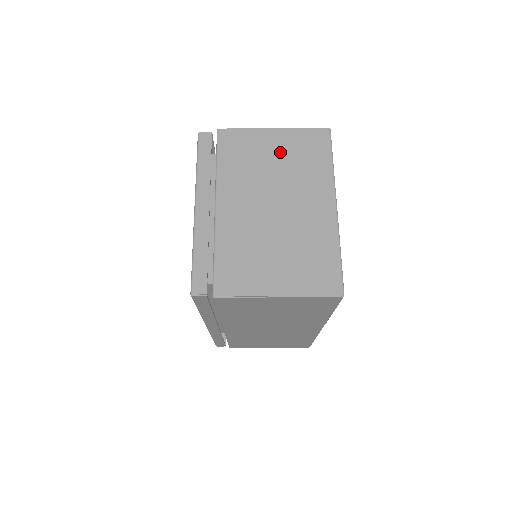
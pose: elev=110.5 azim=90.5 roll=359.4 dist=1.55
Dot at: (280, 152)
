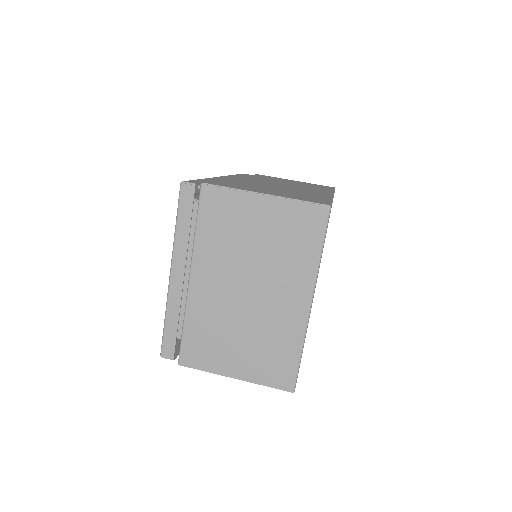
Dot at: (265, 228)
